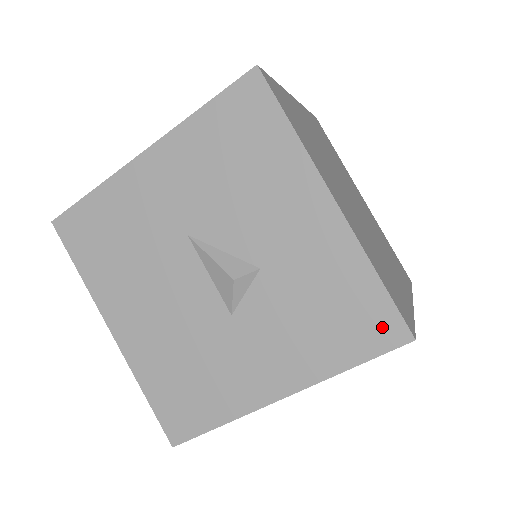
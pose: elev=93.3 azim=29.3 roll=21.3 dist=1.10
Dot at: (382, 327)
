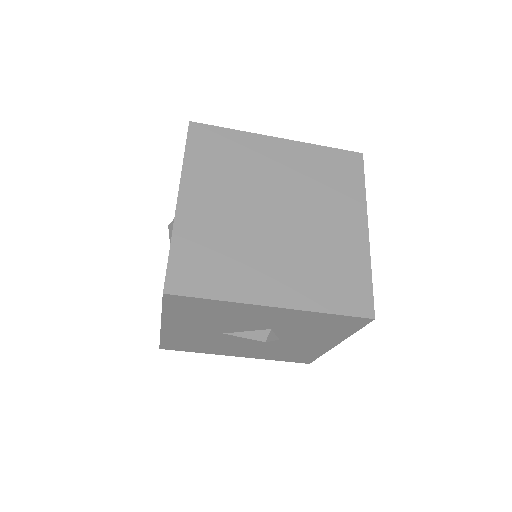
Dot at: (353, 322)
